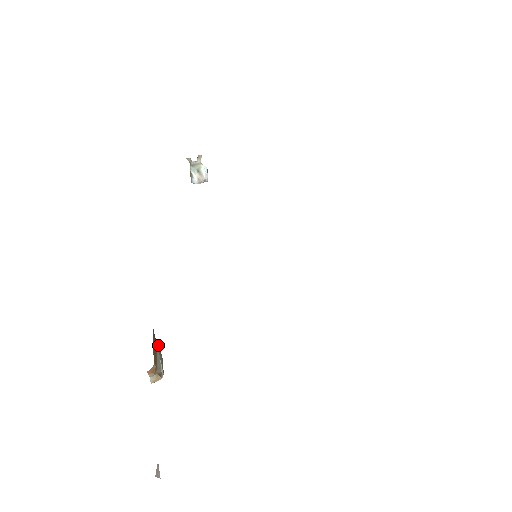
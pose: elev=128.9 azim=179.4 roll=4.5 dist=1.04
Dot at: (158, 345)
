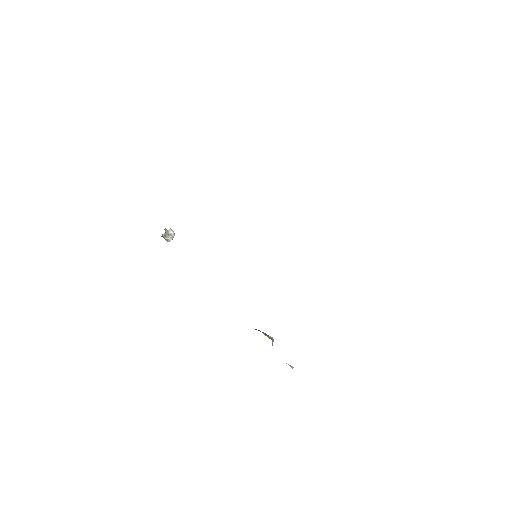
Dot at: (258, 330)
